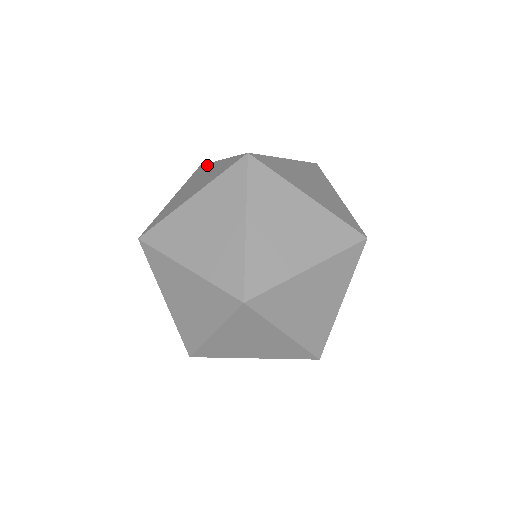
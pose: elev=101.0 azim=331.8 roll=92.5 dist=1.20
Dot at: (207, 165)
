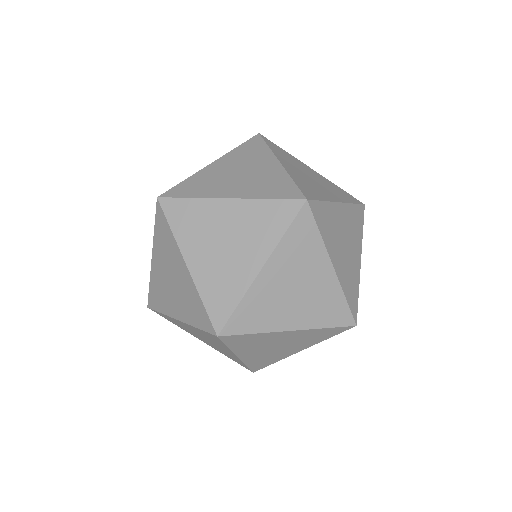
Dot at: occluded
